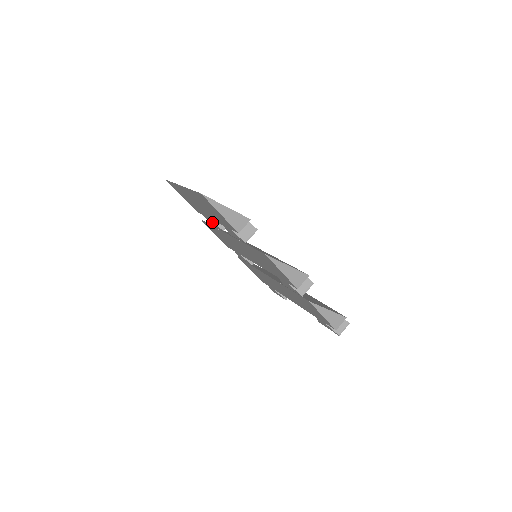
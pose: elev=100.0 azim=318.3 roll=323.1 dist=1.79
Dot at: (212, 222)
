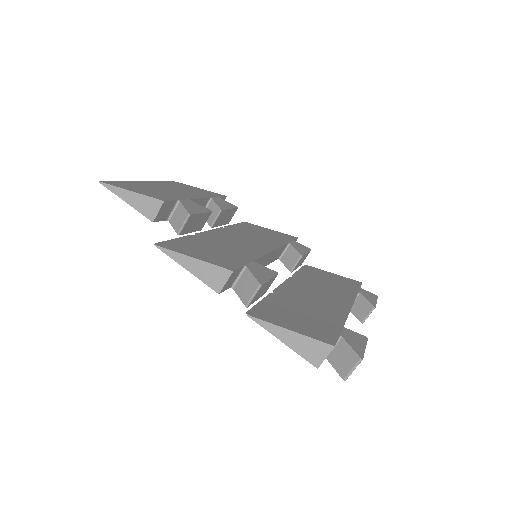
Dot at: occluded
